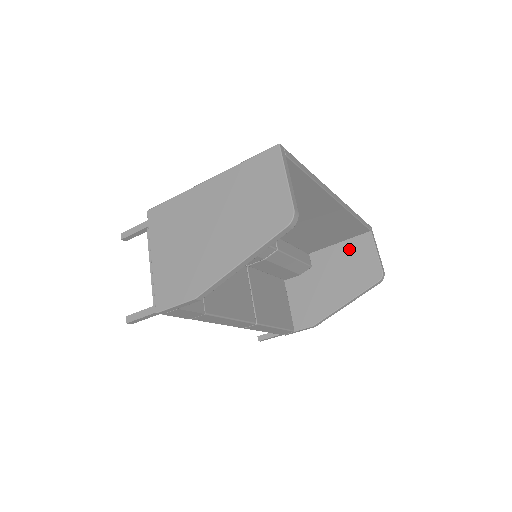
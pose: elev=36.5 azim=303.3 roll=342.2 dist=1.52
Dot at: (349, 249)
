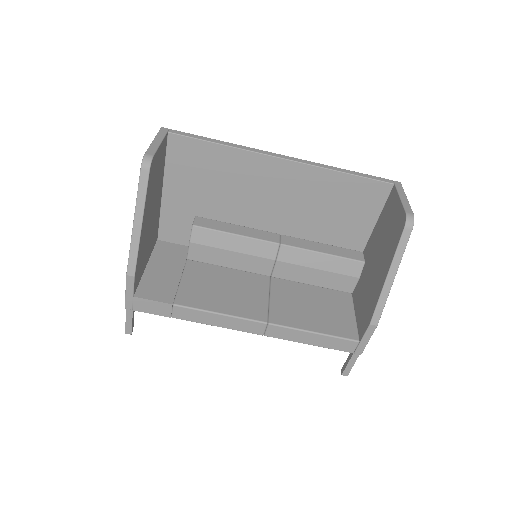
Dot at: (384, 218)
